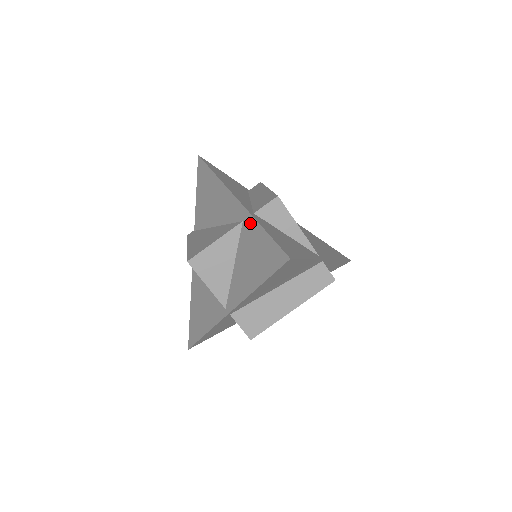
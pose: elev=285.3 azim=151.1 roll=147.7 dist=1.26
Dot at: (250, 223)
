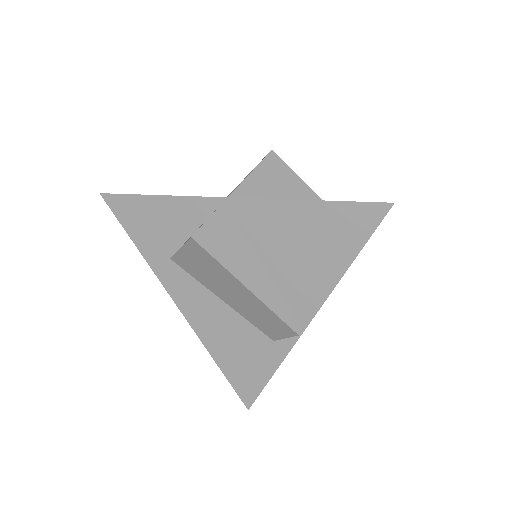
Dot at: occluded
